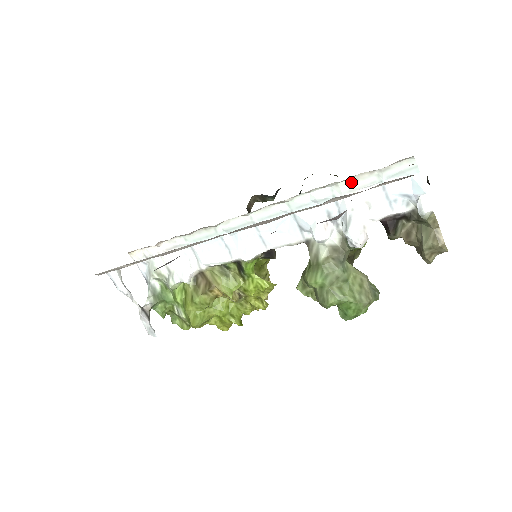
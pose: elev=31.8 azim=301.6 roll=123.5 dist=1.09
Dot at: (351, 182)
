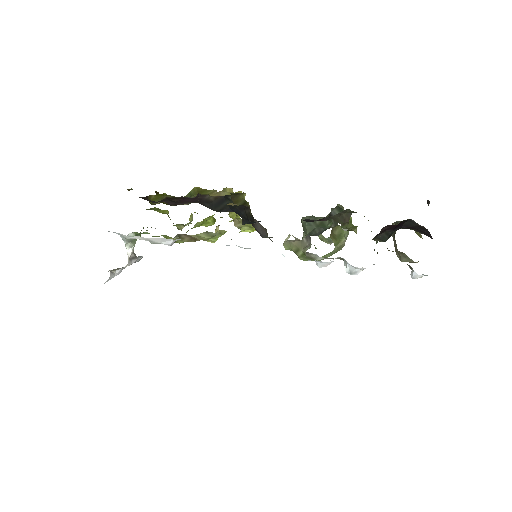
Dot at: occluded
